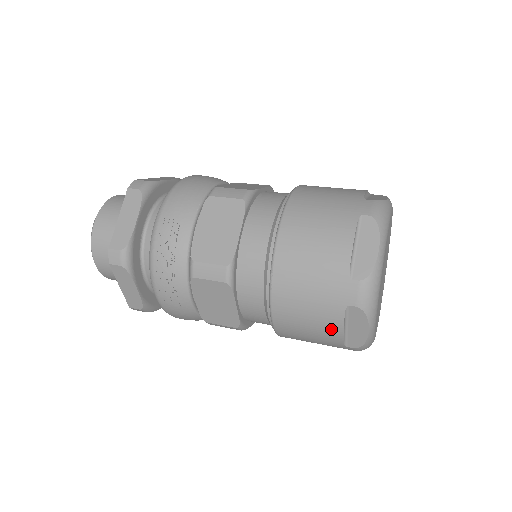
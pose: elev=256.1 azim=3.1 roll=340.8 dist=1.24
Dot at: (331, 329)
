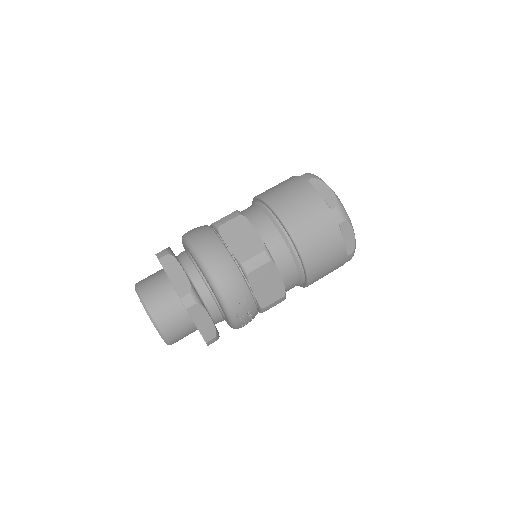
Dot at: occluded
